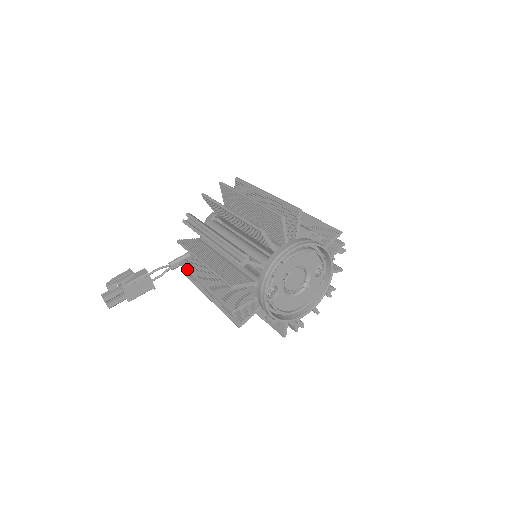
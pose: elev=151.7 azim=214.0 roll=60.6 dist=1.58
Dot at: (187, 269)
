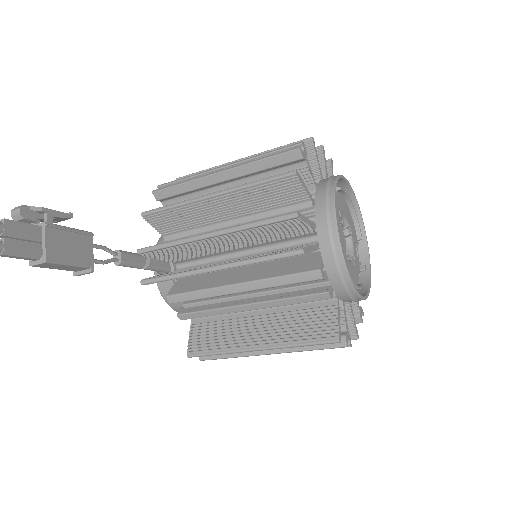
Dot at: occluded
